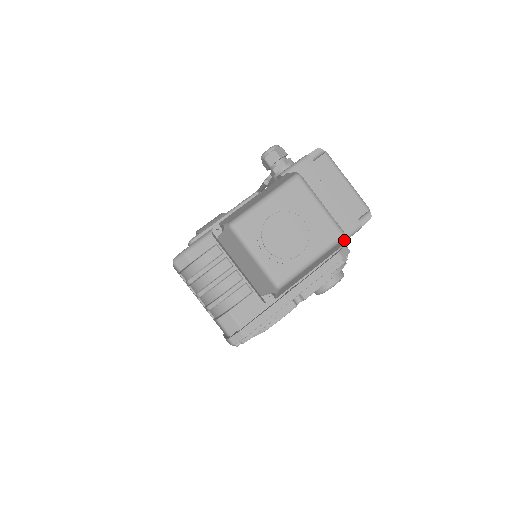
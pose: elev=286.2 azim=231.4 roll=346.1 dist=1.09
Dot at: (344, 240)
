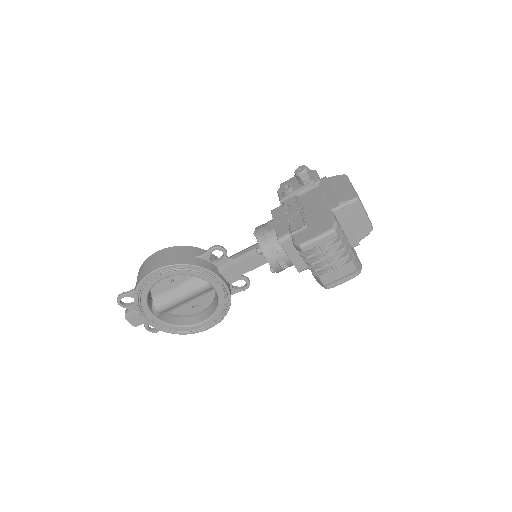
Dot at: occluded
